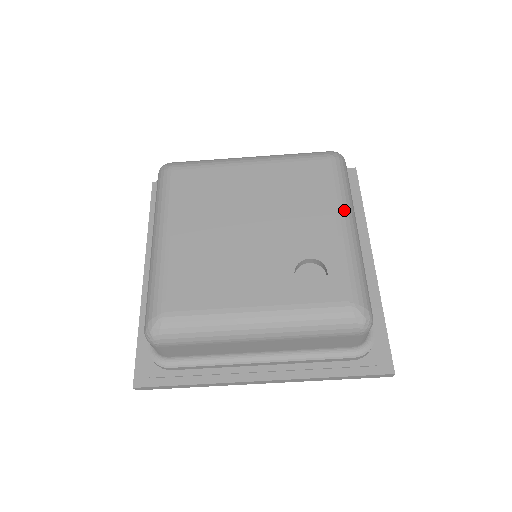
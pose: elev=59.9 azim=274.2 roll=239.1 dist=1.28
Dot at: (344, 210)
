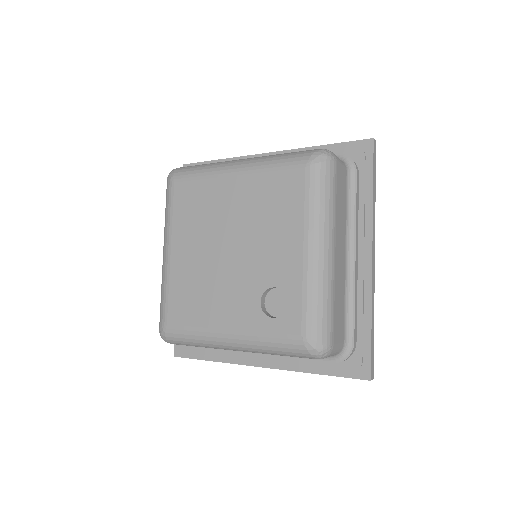
Dot at: (314, 233)
